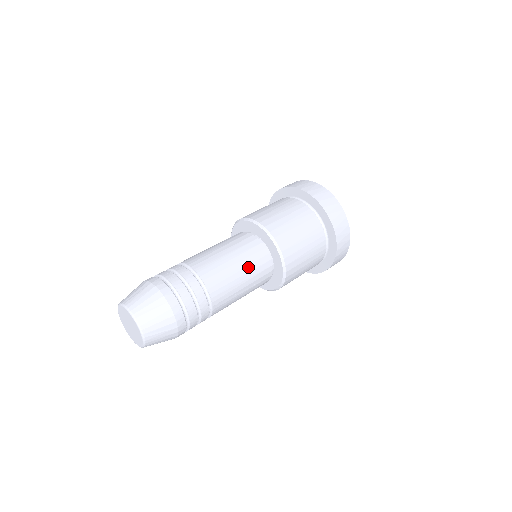
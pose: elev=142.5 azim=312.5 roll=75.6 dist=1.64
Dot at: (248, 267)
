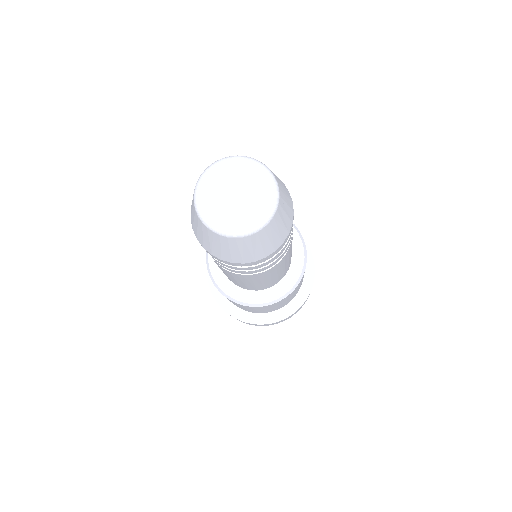
Dot at: occluded
